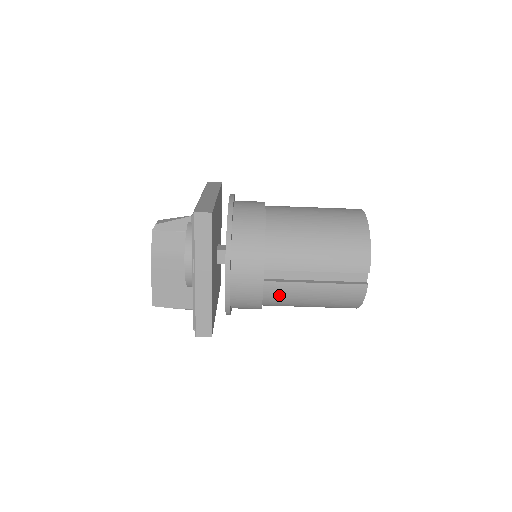
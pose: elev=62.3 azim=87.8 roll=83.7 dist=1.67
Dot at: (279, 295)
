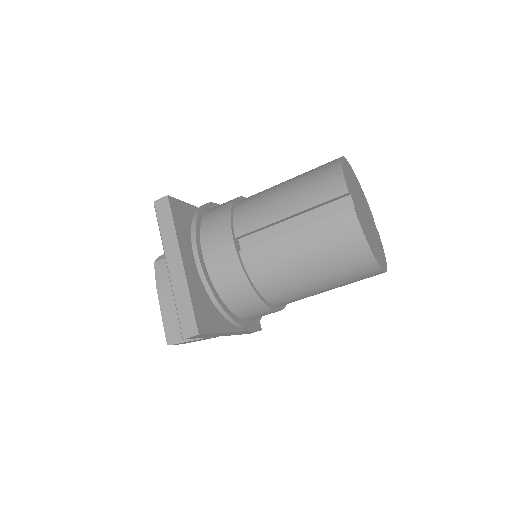
Dot at: (263, 265)
